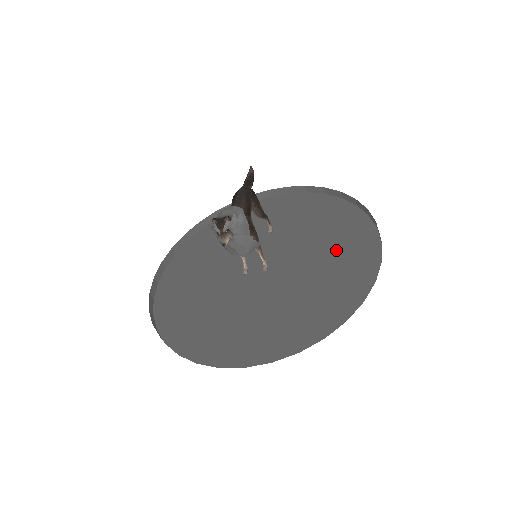
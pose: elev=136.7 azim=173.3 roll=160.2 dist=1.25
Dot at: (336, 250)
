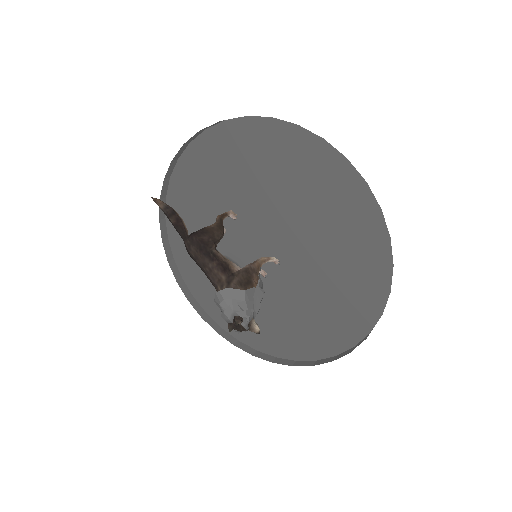
Dot at: (311, 193)
